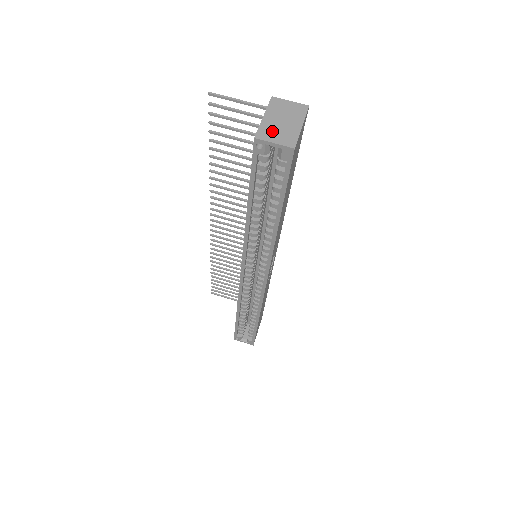
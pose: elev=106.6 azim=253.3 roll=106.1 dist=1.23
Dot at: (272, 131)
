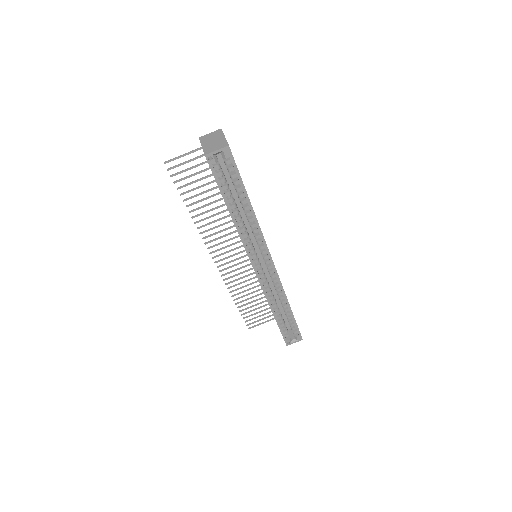
Dot at: (211, 147)
